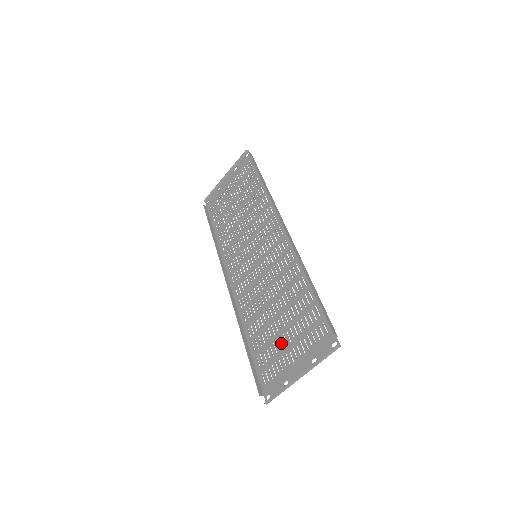
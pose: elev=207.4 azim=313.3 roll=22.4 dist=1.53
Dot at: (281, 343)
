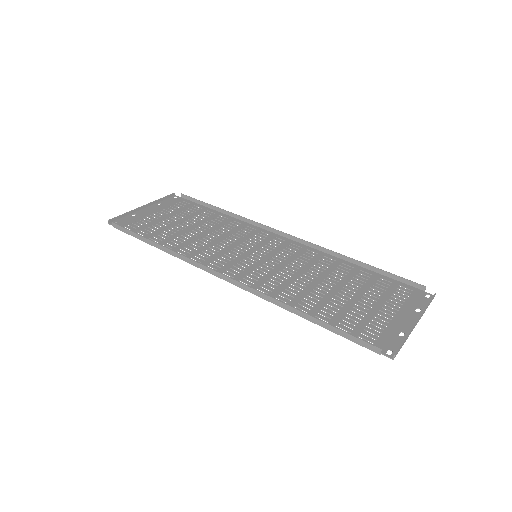
Dot at: (363, 307)
